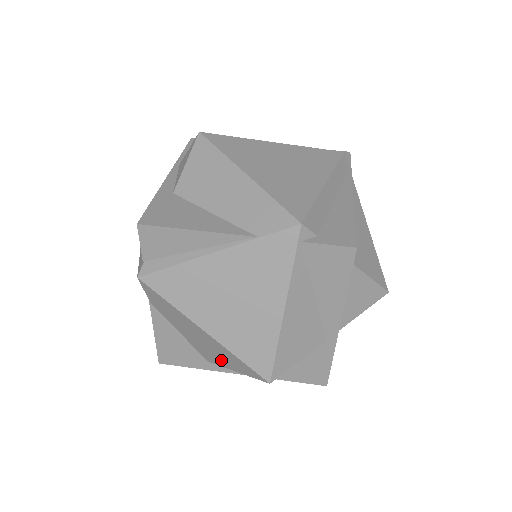
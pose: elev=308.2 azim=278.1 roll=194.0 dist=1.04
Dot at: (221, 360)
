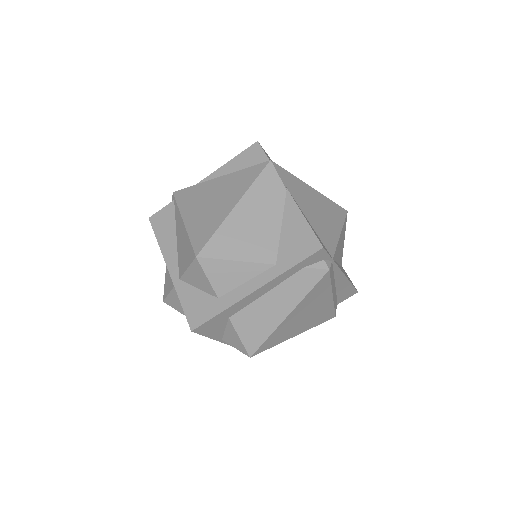
Dot at: occluded
